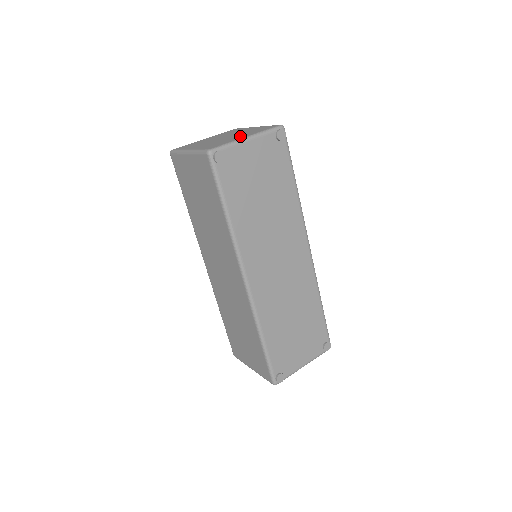
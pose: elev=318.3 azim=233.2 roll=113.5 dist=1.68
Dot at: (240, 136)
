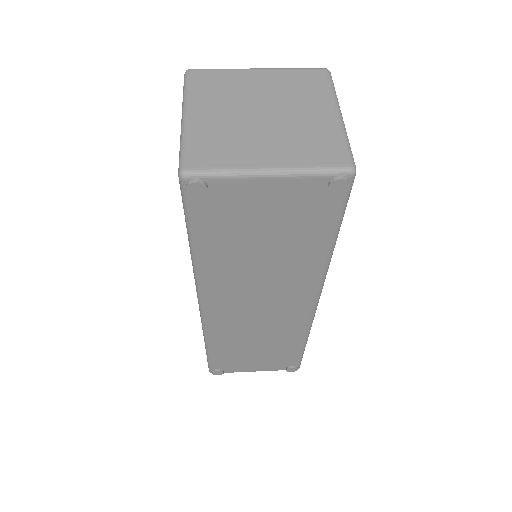
Dot at: (269, 149)
